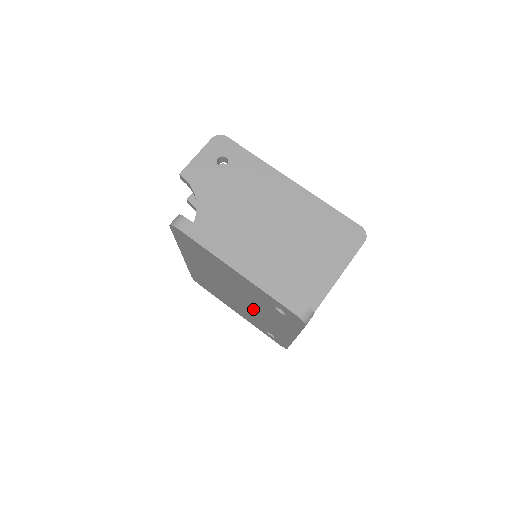
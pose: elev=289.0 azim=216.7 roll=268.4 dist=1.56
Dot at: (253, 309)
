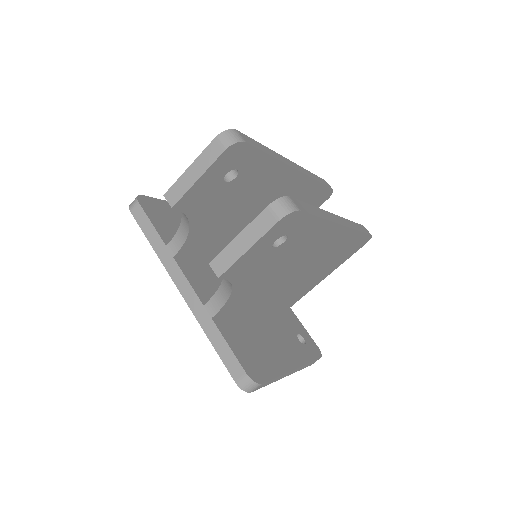
Dot at: occluded
